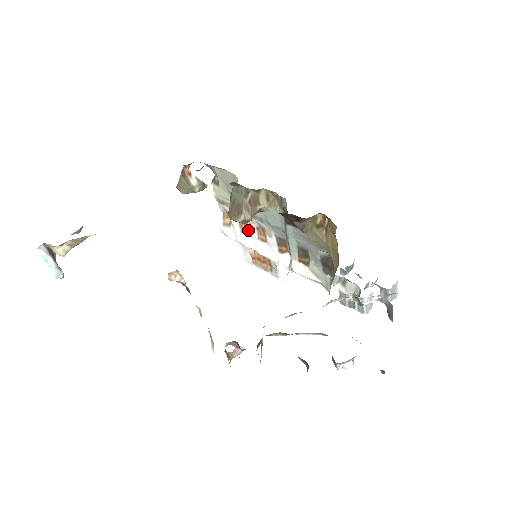
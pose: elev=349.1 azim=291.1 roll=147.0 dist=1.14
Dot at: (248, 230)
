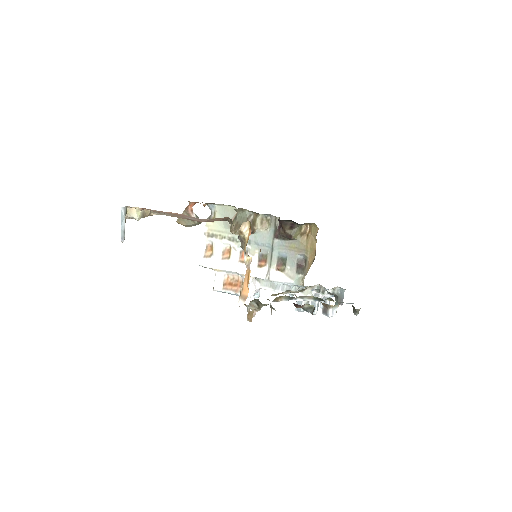
Dot at: (229, 257)
